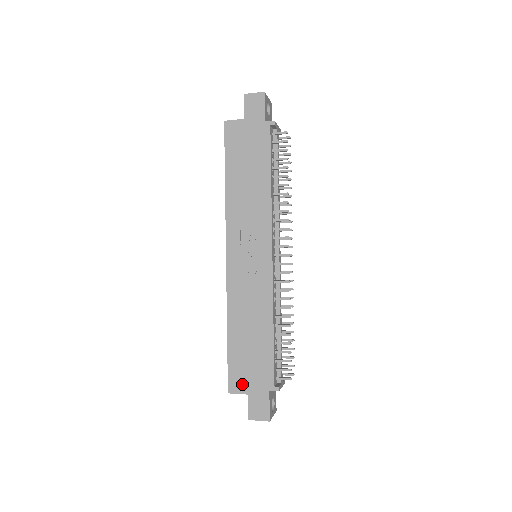
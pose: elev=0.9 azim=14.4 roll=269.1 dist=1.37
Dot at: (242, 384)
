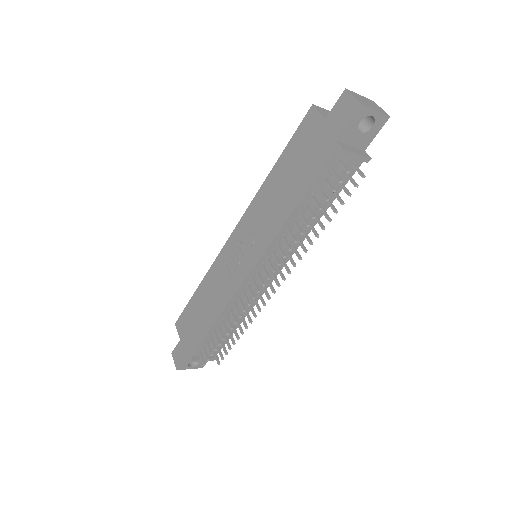
Dot at: (182, 329)
